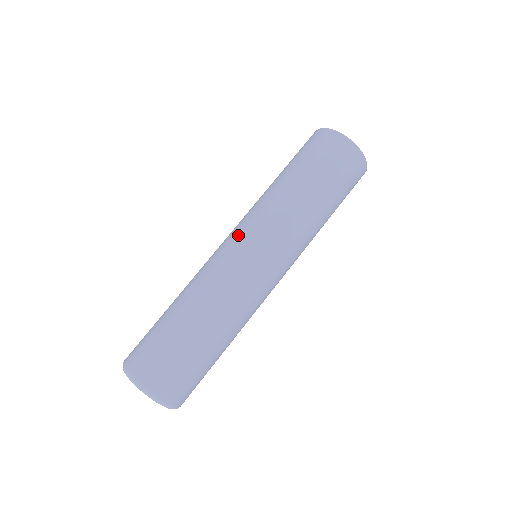
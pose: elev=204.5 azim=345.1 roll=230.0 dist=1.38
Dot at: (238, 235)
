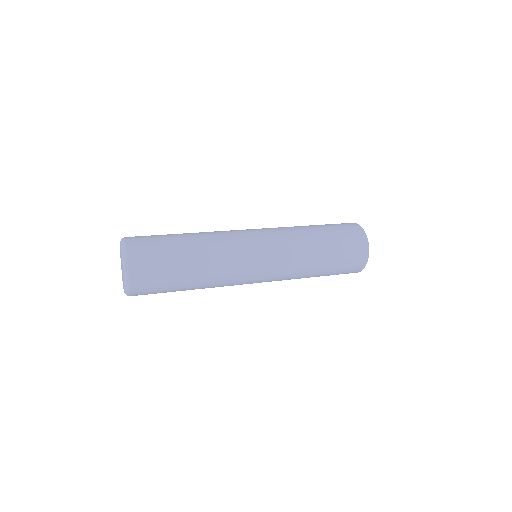
Dot at: (263, 241)
